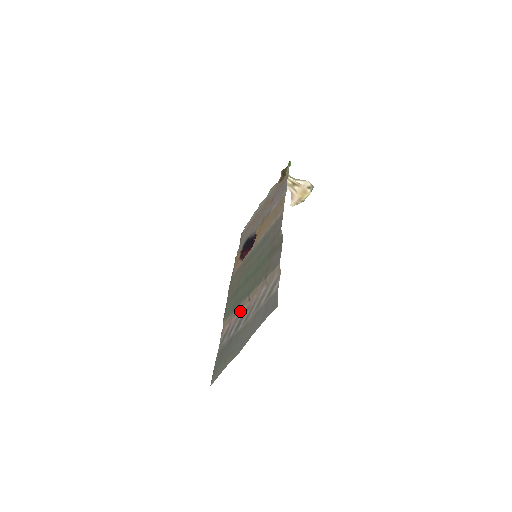
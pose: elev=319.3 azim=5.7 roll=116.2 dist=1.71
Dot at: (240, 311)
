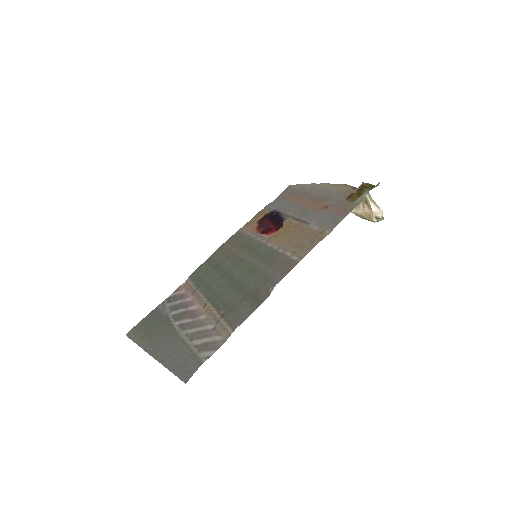
Dot at: (194, 301)
